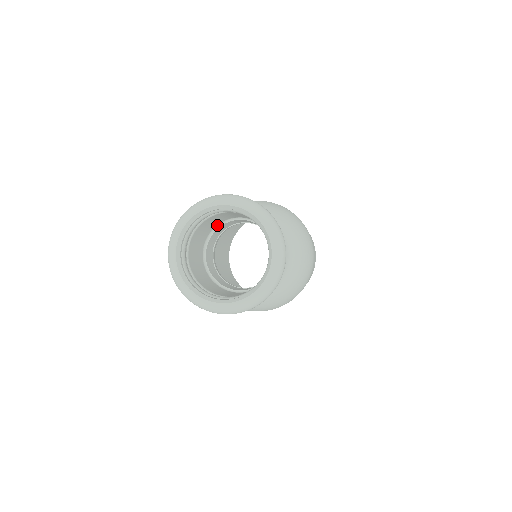
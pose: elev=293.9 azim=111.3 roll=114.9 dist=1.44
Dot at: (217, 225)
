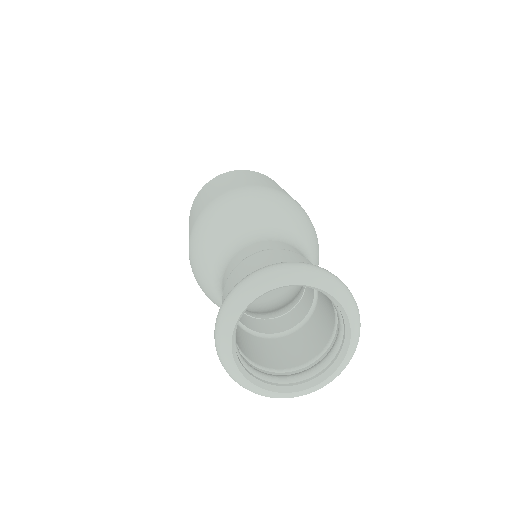
Dot at: occluded
